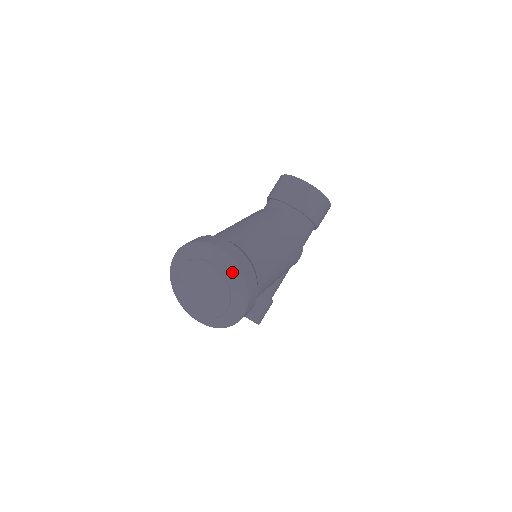
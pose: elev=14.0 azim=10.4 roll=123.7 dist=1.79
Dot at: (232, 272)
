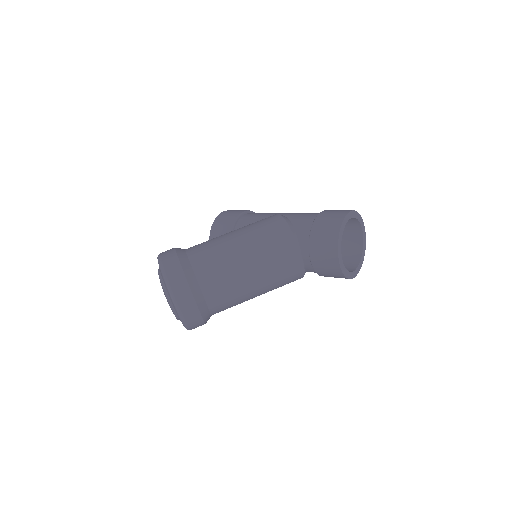
Dot at: occluded
